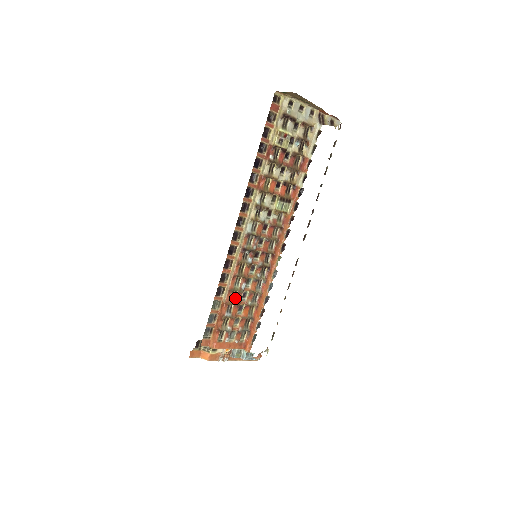
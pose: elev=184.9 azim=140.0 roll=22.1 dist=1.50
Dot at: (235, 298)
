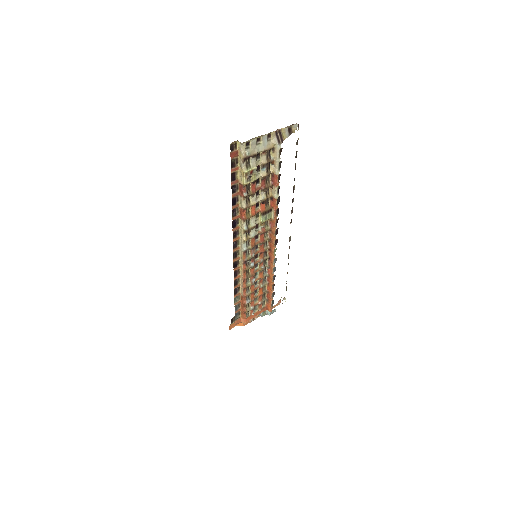
Dot at: (250, 289)
